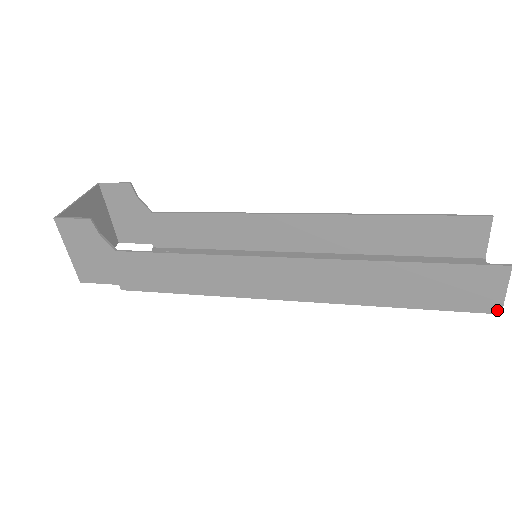
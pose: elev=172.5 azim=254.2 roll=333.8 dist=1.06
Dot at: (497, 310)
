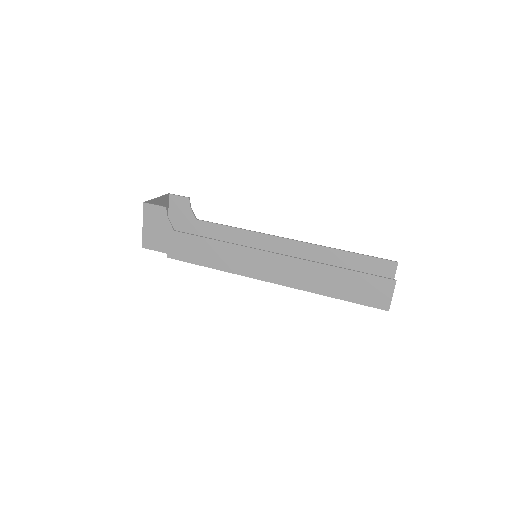
Dot at: (387, 308)
